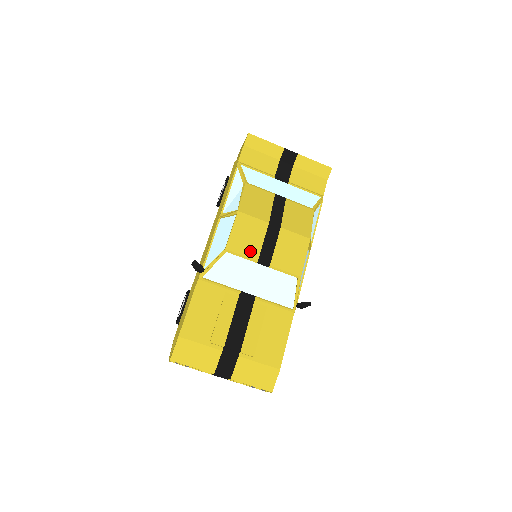
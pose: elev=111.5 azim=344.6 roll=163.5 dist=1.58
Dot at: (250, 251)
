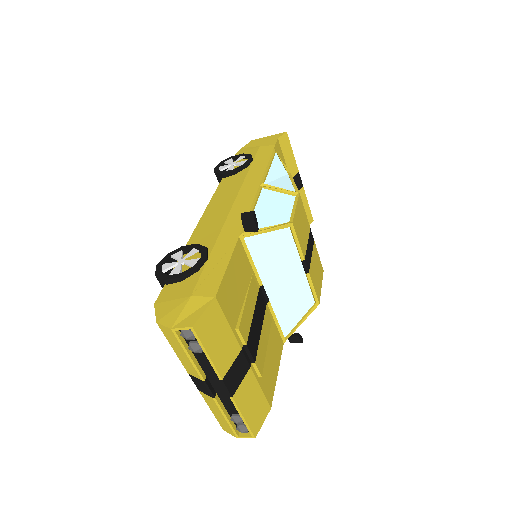
Dot at: (302, 243)
